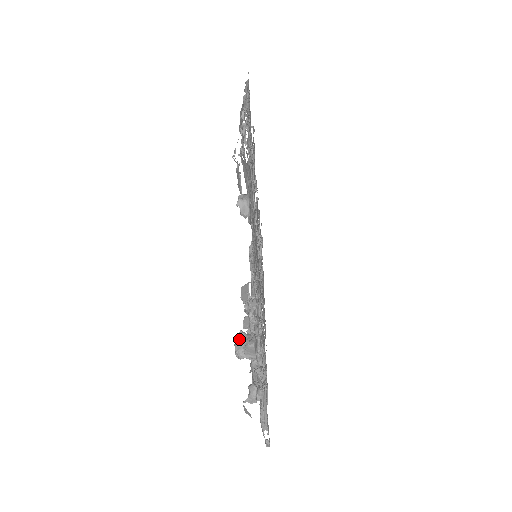
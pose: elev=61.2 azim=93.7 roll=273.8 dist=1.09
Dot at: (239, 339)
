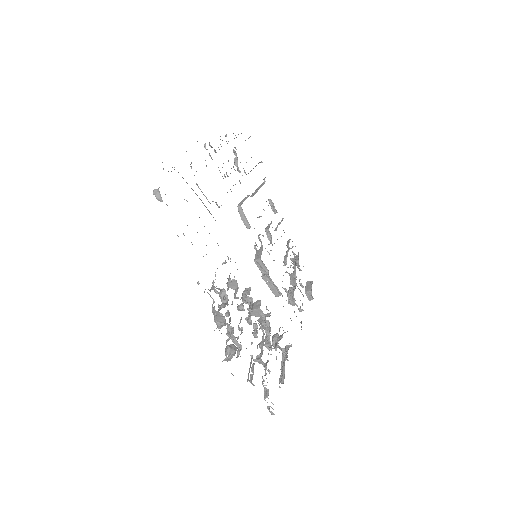
Dot at: (217, 311)
